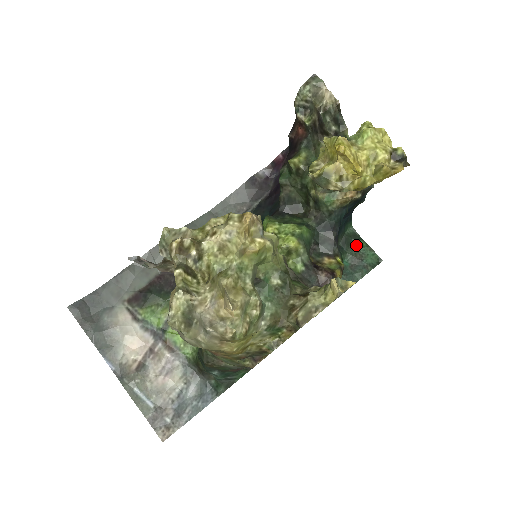
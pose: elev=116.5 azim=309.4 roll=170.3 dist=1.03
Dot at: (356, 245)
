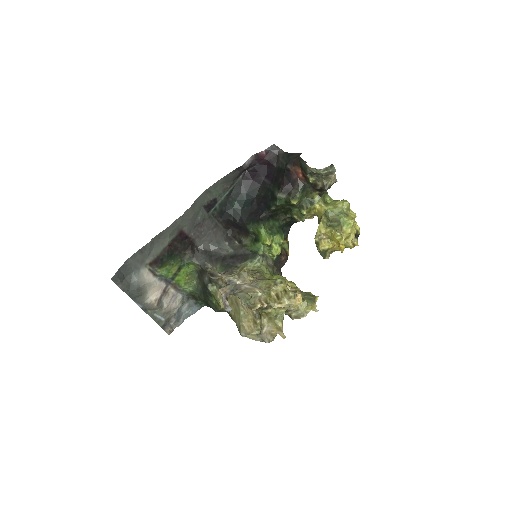
Dot at: occluded
